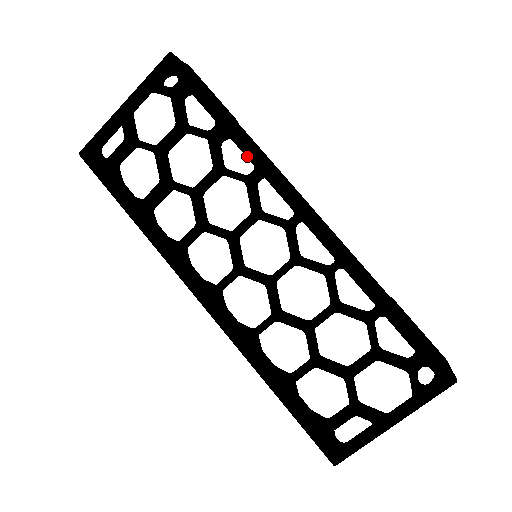
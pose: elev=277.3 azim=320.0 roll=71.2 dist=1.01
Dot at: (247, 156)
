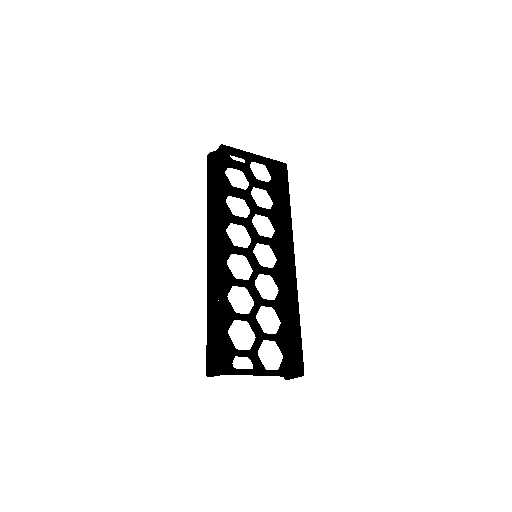
Dot at: (288, 220)
